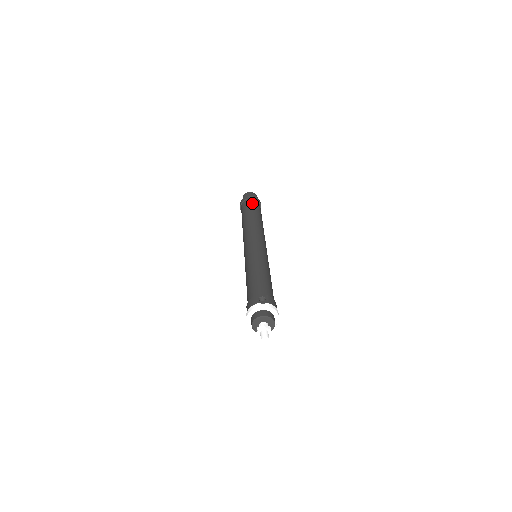
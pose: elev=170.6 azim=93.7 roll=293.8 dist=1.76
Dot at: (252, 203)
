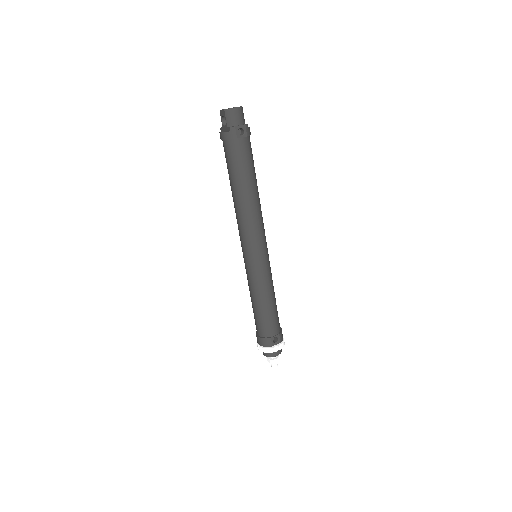
Dot at: (245, 152)
